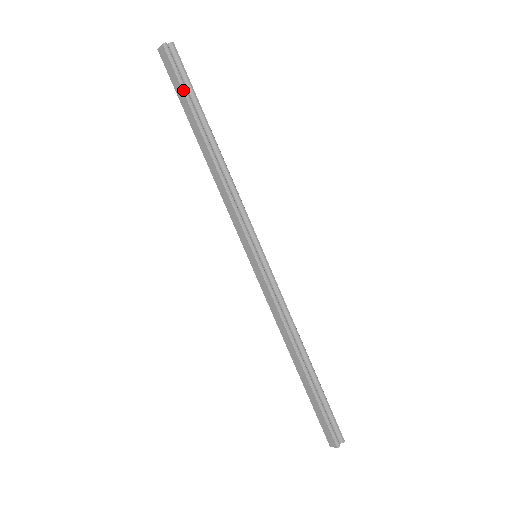
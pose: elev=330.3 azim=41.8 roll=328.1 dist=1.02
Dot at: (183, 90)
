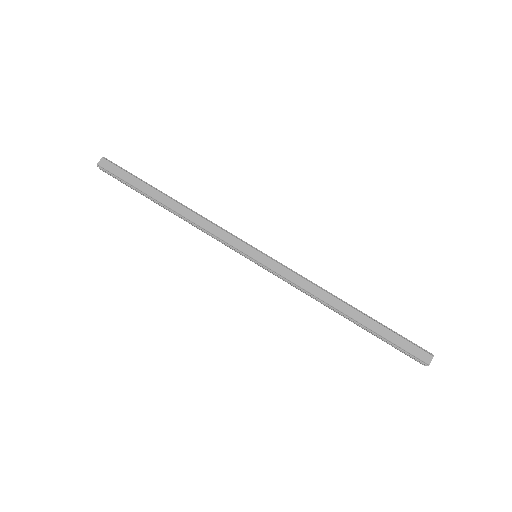
Dot at: (133, 176)
